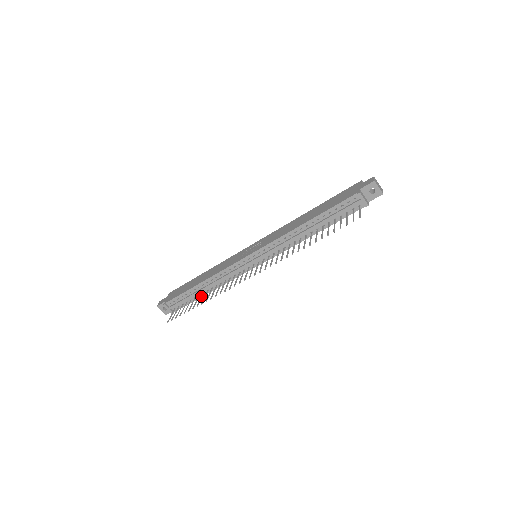
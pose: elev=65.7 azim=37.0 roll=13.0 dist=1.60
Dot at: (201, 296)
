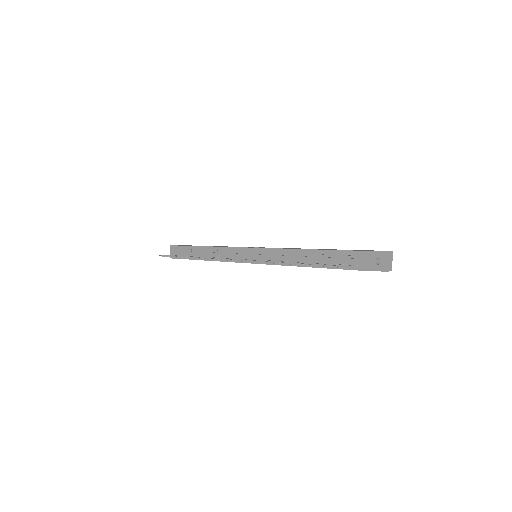
Dot at: occluded
